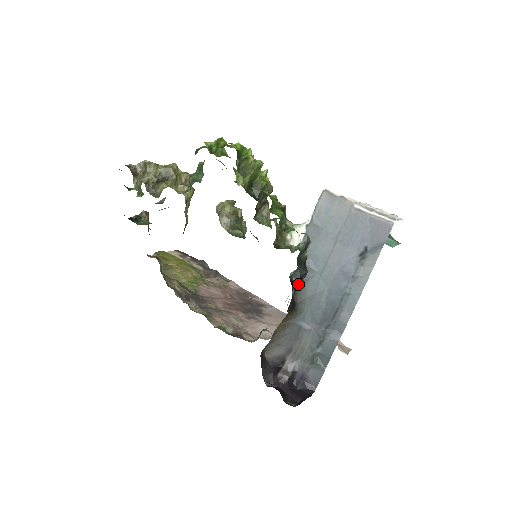
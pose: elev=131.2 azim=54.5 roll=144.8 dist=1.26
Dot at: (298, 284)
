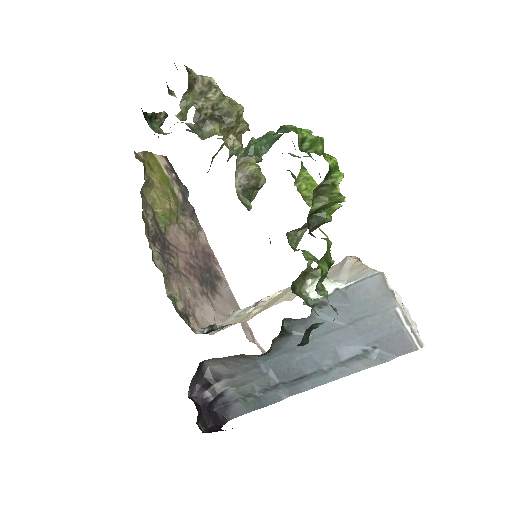
Dot at: occluded
